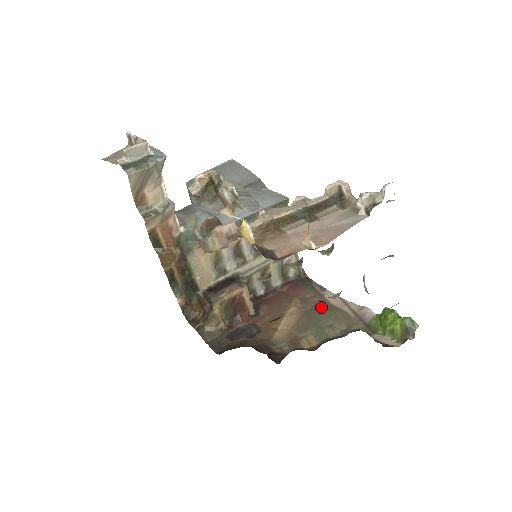
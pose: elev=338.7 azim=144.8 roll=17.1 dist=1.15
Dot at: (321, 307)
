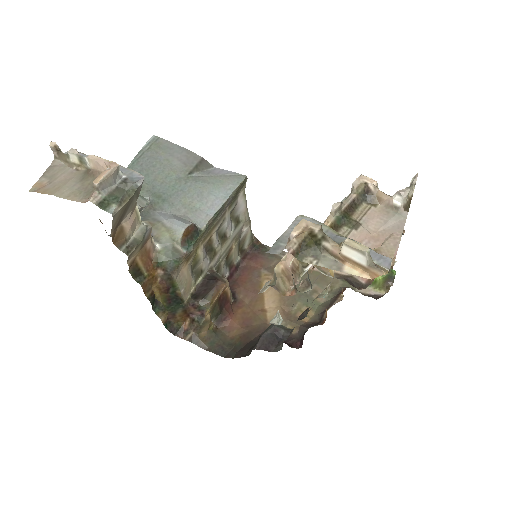
Dot at: occluded
